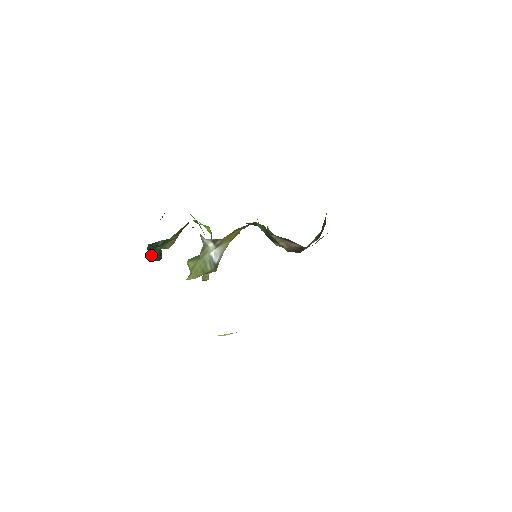
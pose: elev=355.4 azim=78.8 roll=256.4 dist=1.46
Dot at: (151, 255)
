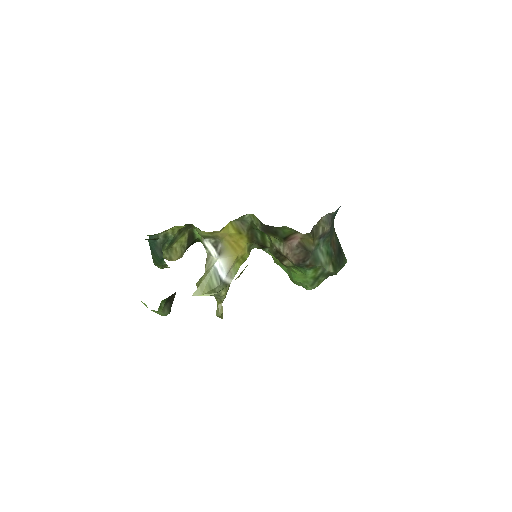
Dot at: (154, 255)
